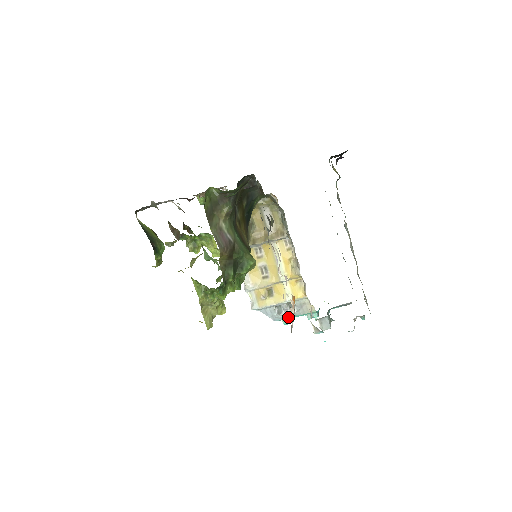
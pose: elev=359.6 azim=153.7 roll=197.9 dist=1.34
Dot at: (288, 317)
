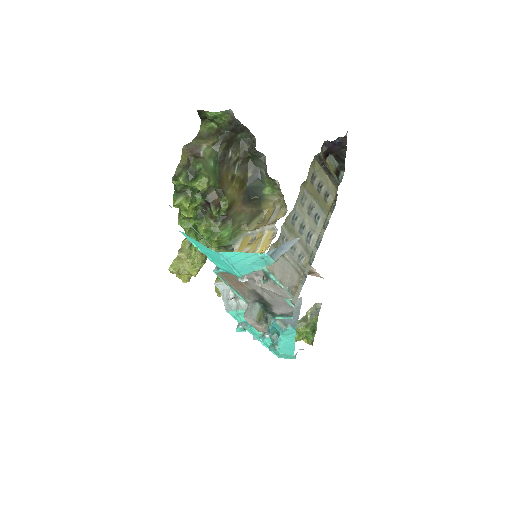
Dot at: (237, 309)
